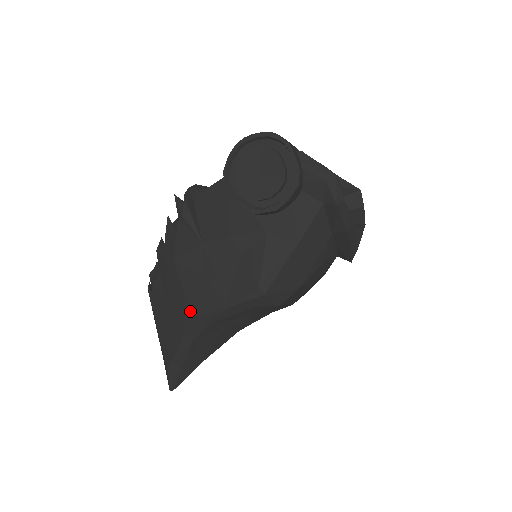
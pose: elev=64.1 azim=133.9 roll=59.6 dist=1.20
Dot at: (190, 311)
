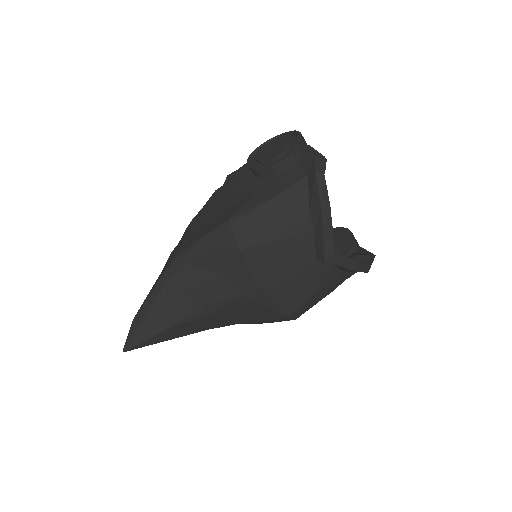
Dot at: (177, 252)
